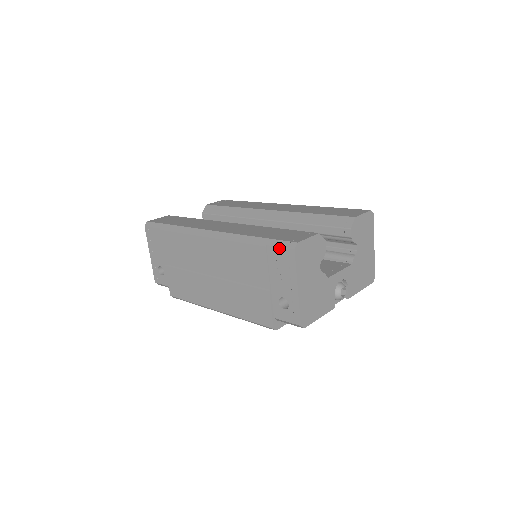
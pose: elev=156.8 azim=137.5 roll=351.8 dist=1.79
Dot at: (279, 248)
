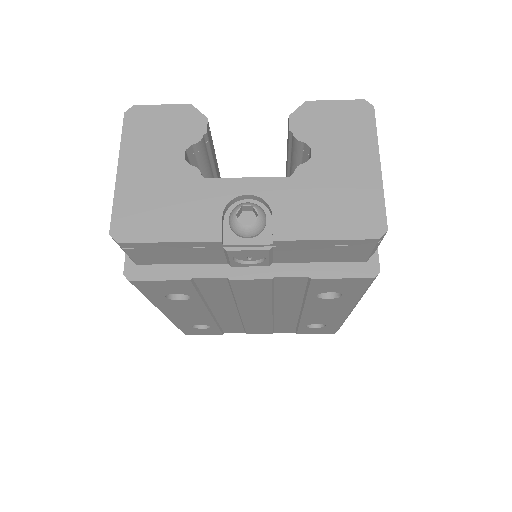
Dot at: occluded
